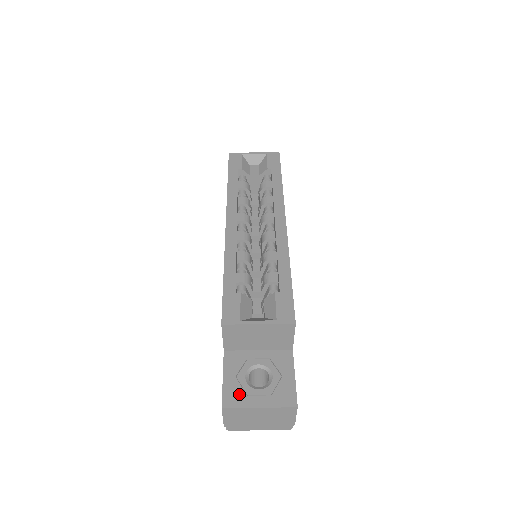
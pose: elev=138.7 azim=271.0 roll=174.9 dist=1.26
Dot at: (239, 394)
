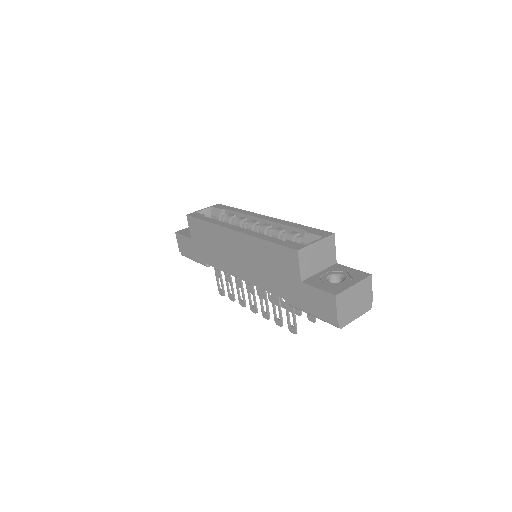
Dot at: (336, 287)
